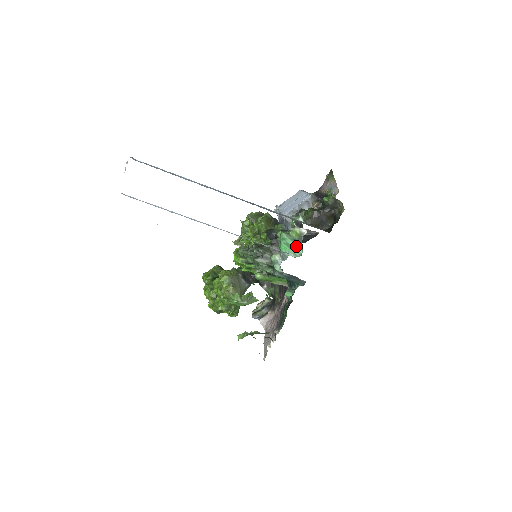
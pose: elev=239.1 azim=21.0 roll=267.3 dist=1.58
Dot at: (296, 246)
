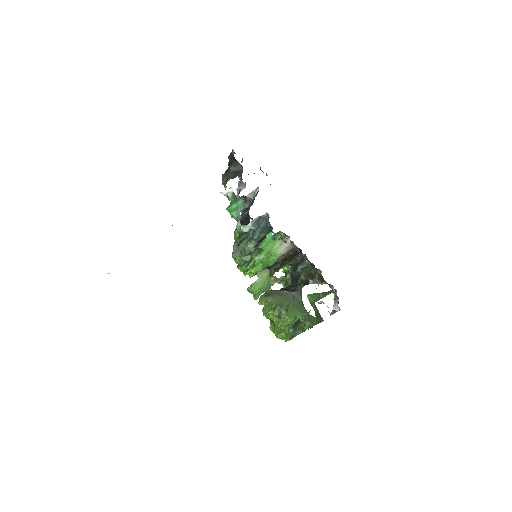
Dot at: (237, 203)
